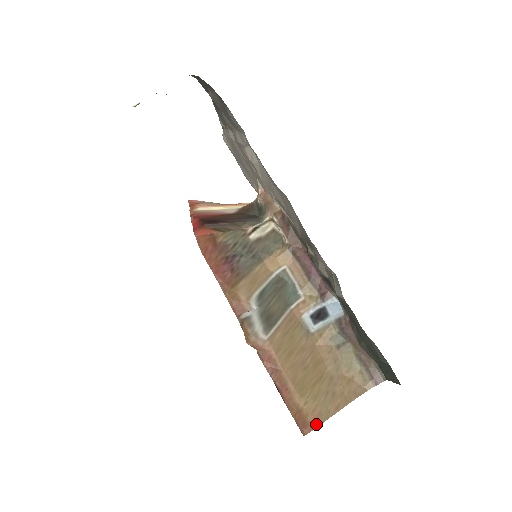
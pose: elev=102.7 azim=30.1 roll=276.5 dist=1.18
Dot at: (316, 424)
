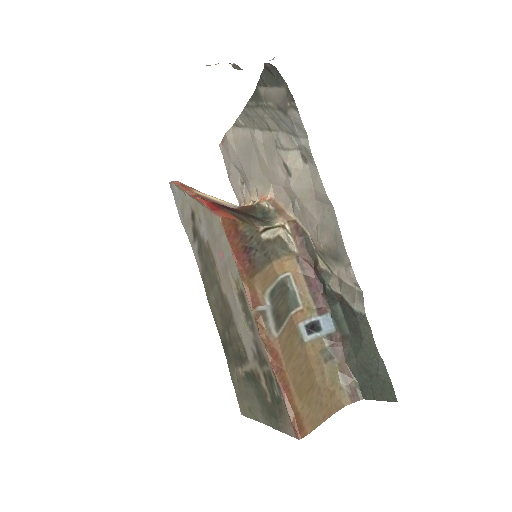
Dot at: (310, 429)
